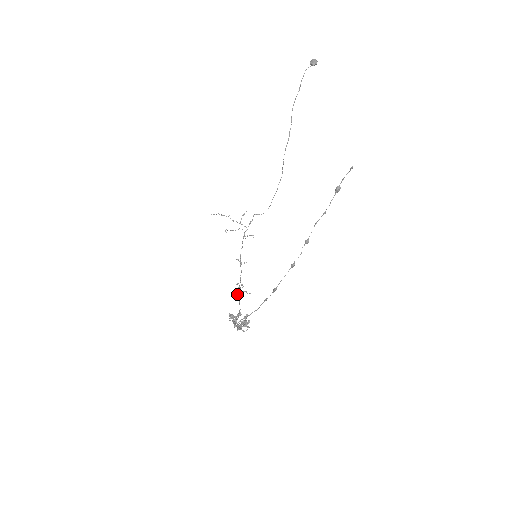
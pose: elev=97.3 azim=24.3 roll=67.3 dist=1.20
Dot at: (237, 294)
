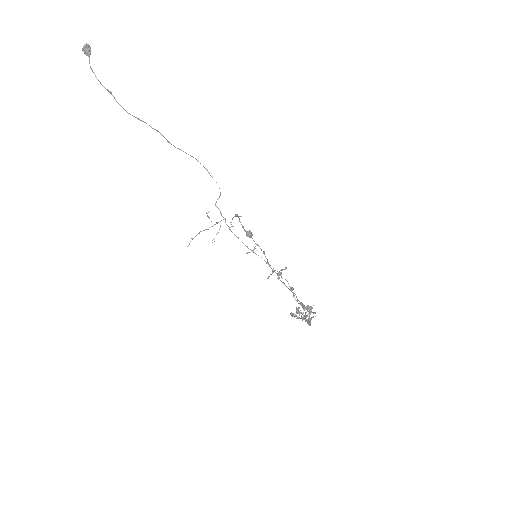
Dot at: occluded
